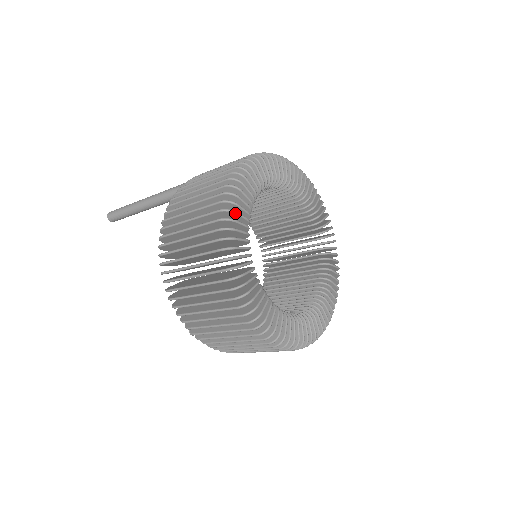
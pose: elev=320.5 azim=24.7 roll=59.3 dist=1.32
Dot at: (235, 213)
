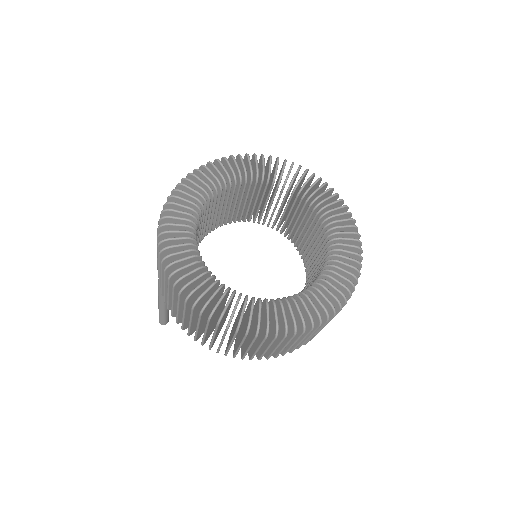
Dot at: (195, 291)
